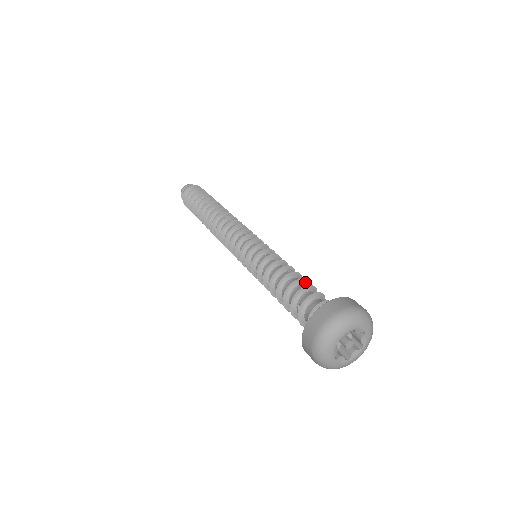
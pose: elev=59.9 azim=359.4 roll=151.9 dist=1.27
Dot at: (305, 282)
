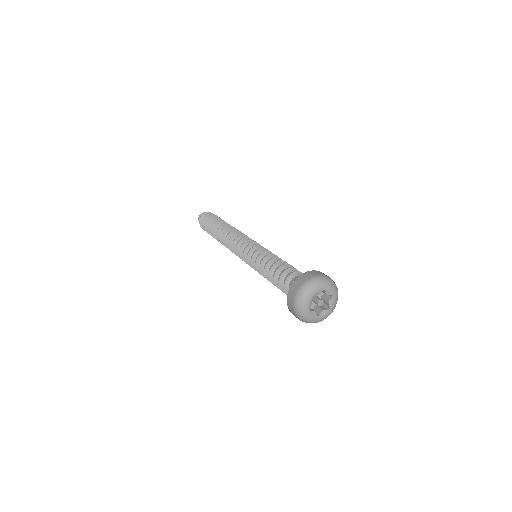
Dot at: (283, 267)
